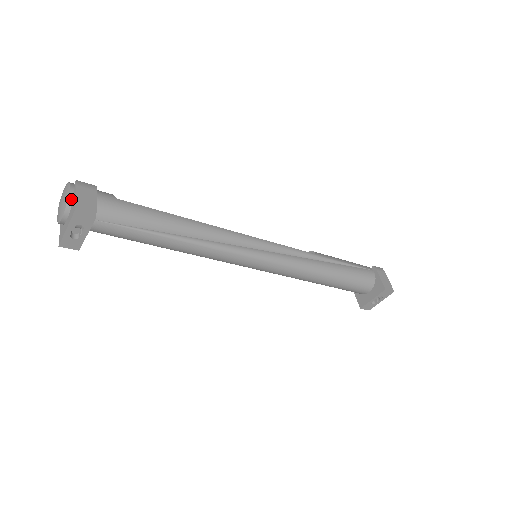
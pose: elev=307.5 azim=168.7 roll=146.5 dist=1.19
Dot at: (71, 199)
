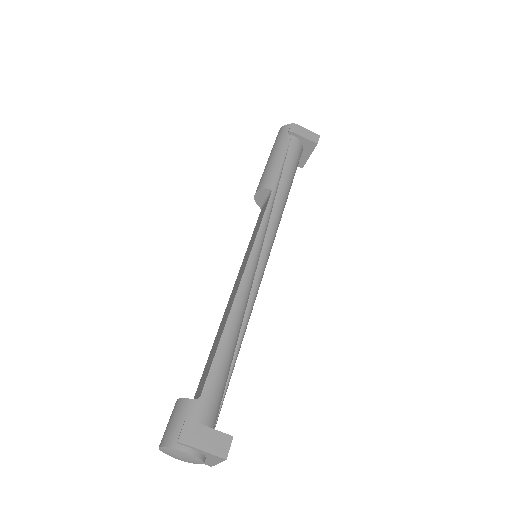
Dot at: (198, 454)
